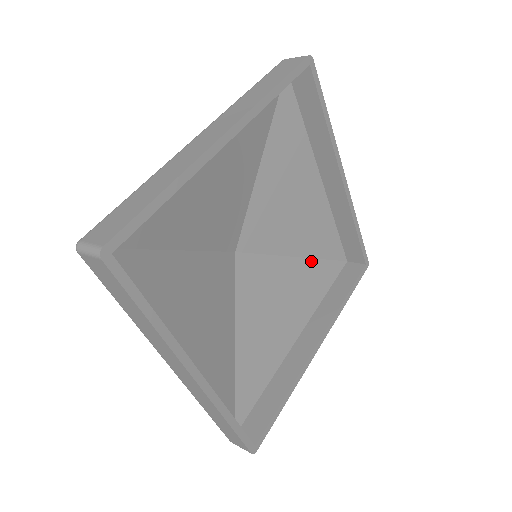
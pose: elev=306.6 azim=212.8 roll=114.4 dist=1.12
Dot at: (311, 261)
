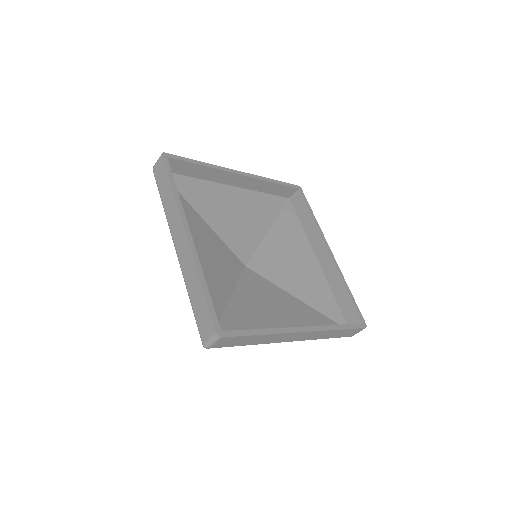
Dot at: (311, 308)
